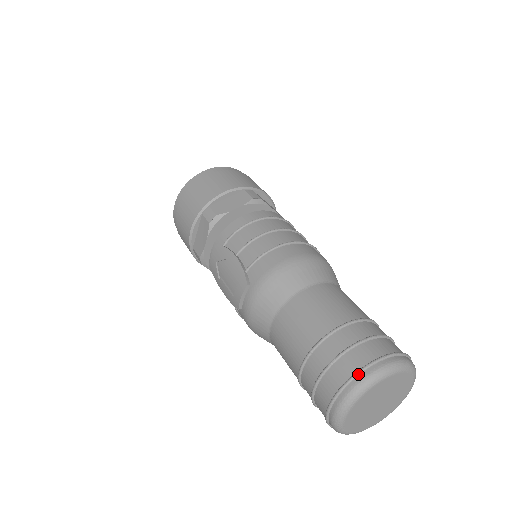
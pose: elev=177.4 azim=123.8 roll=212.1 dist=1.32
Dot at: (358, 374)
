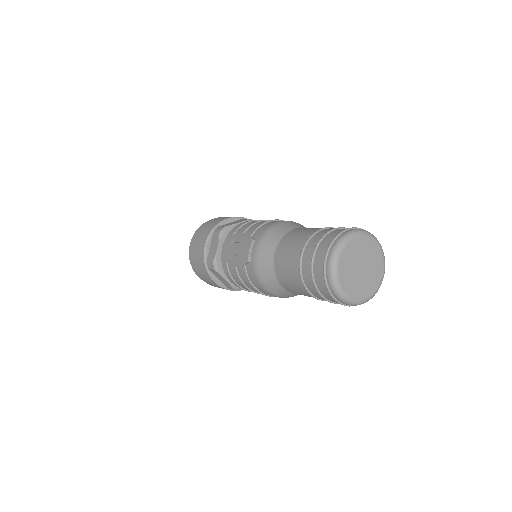
Dot at: (339, 234)
